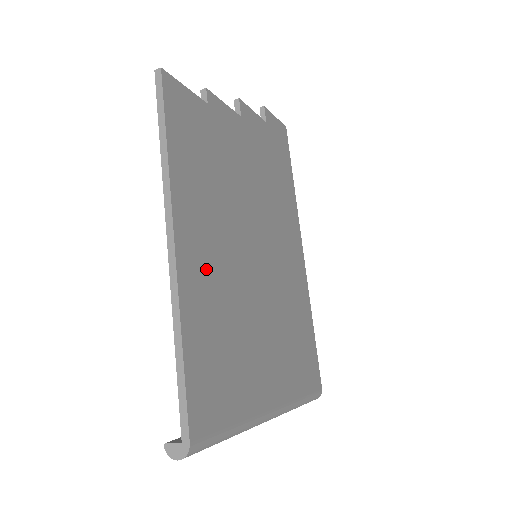
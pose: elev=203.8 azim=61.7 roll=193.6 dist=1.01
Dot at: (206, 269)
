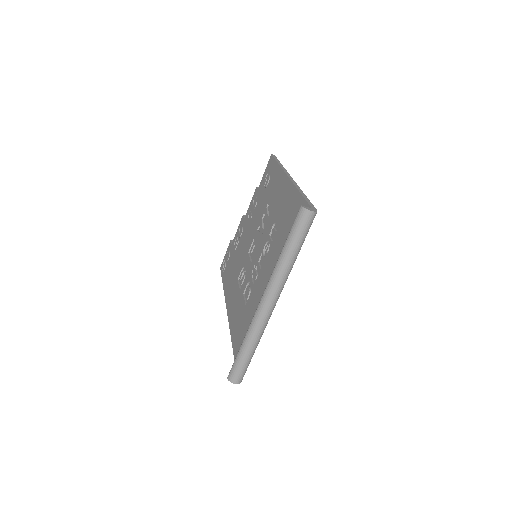
Dot at: occluded
